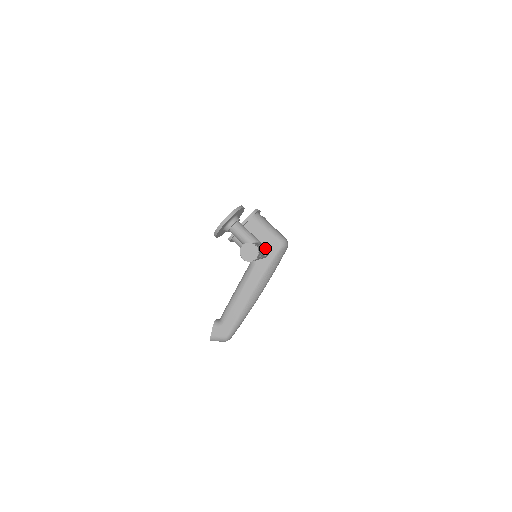
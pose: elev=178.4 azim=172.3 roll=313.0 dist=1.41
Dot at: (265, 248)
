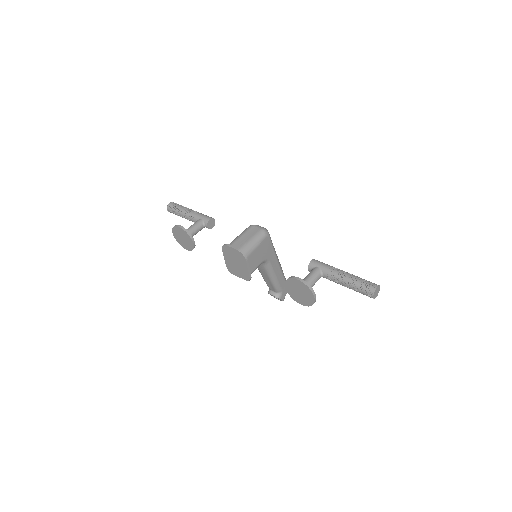
Dot at: (336, 269)
